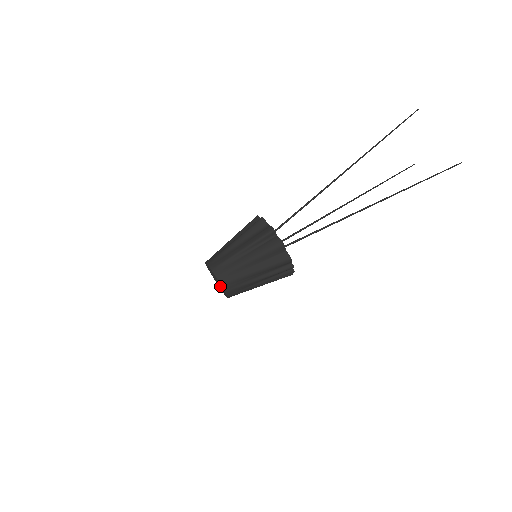
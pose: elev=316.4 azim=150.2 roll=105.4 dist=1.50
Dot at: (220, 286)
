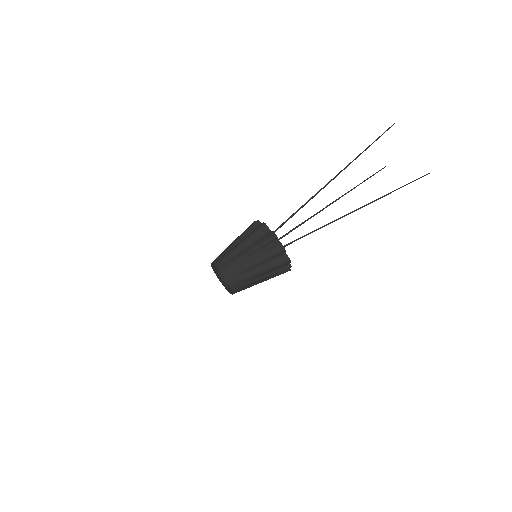
Dot at: (223, 283)
